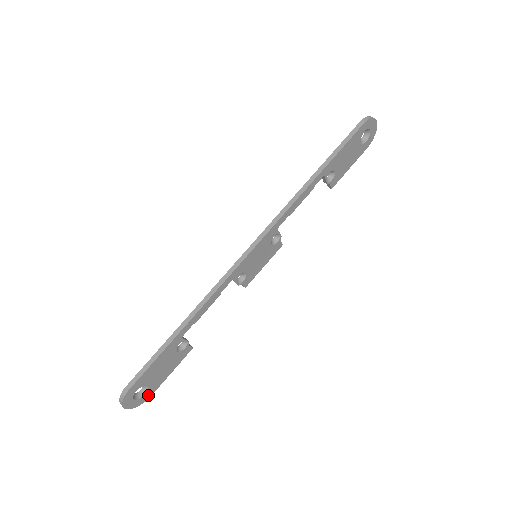
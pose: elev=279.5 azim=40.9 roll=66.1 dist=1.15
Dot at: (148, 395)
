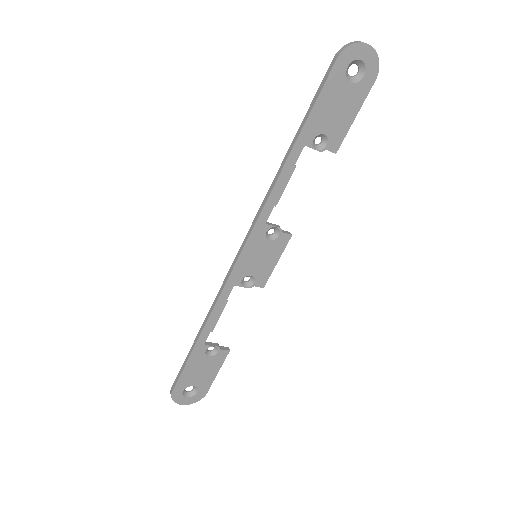
Dot at: (202, 393)
